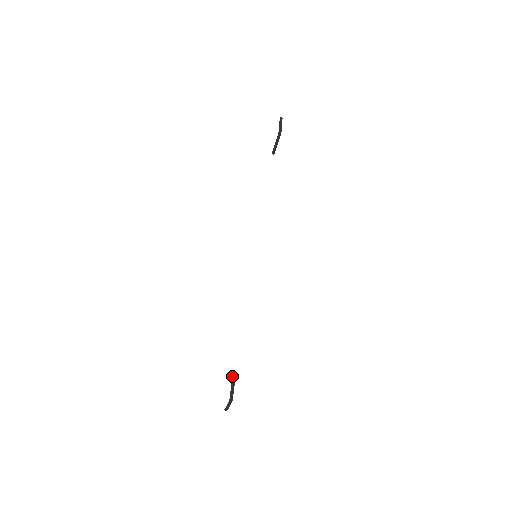
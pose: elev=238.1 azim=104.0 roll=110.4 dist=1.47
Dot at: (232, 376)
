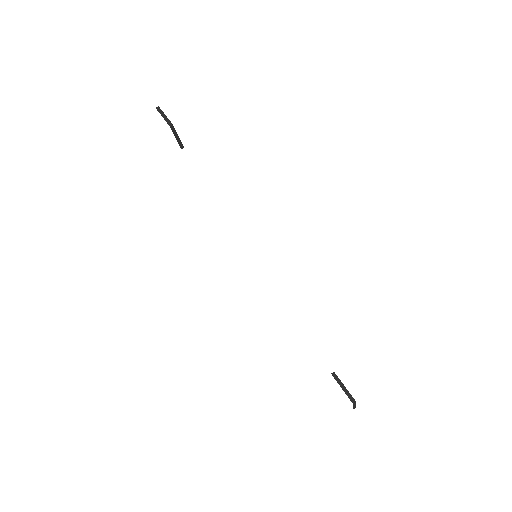
Dot at: occluded
